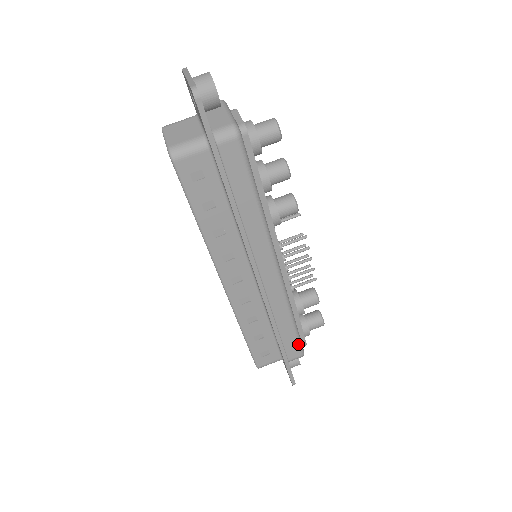
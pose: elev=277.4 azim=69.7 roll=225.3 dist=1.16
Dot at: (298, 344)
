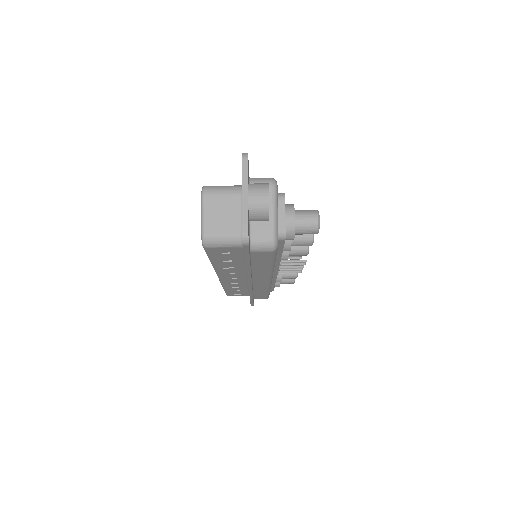
Dot at: (266, 297)
